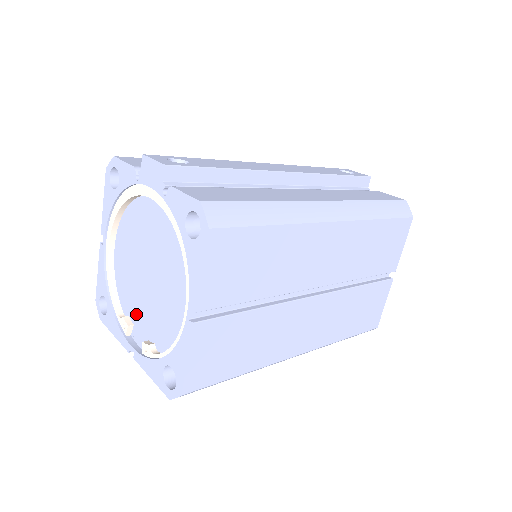
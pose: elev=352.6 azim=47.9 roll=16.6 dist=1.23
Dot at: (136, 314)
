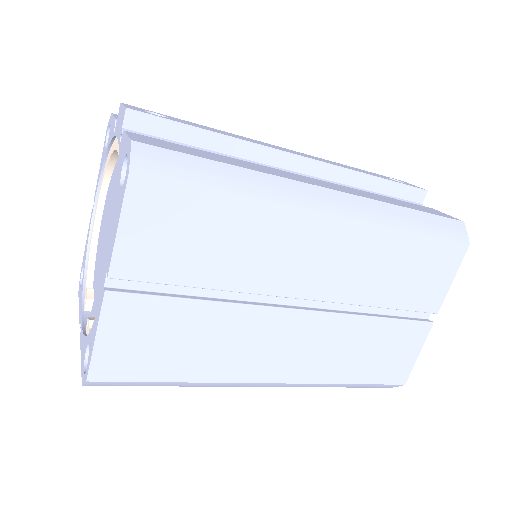
Dot at: (97, 287)
